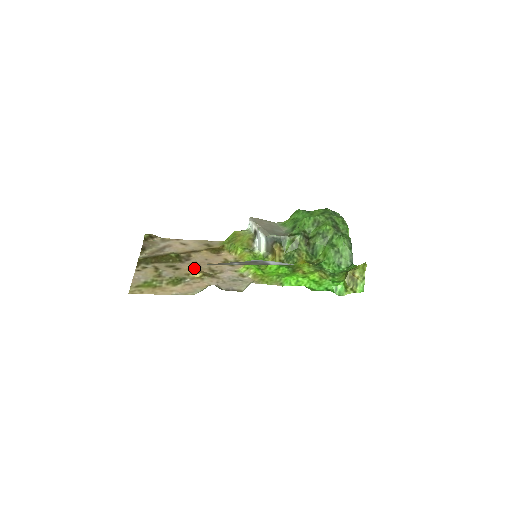
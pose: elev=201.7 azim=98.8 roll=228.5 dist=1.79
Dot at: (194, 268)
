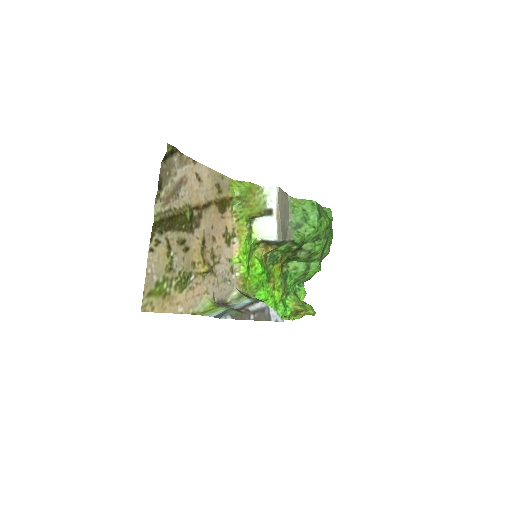
Dot at: (201, 252)
